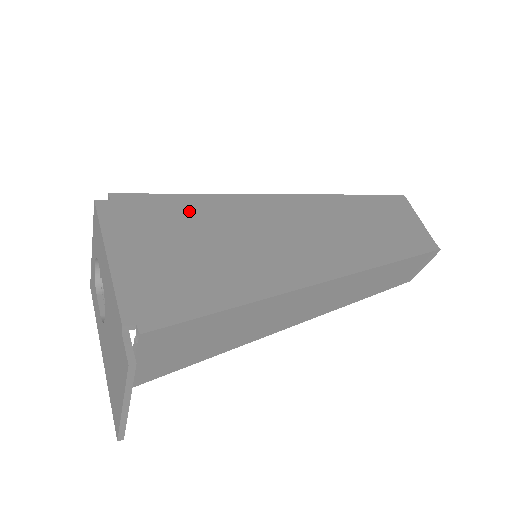
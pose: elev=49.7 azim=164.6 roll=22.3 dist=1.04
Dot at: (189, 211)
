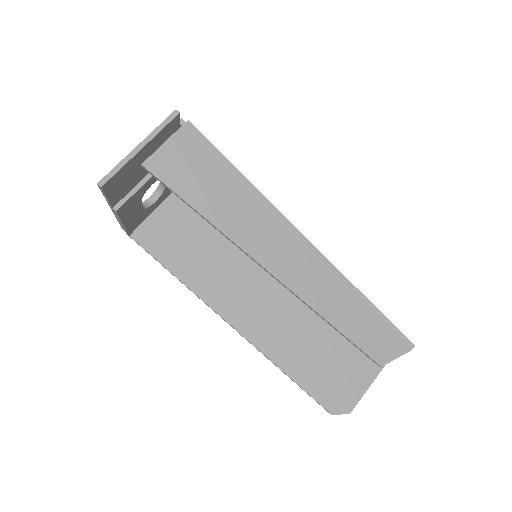
Dot at: occluded
